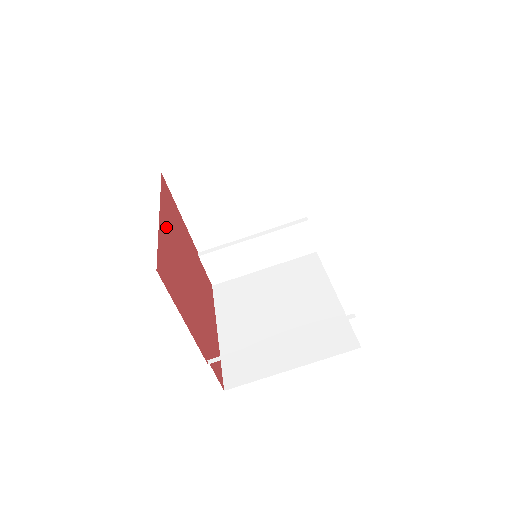
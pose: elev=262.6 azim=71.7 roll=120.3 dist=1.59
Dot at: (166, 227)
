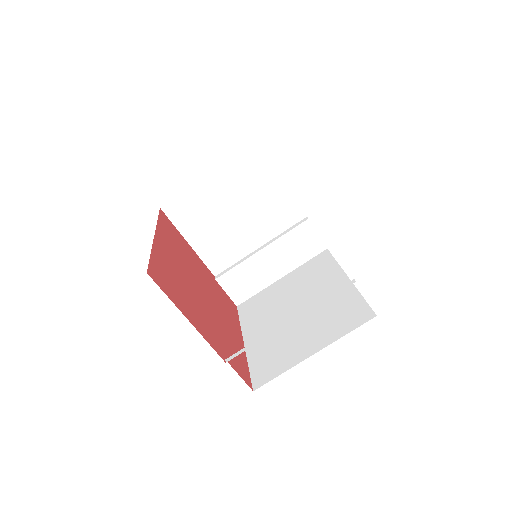
Dot at: (164, 247)
